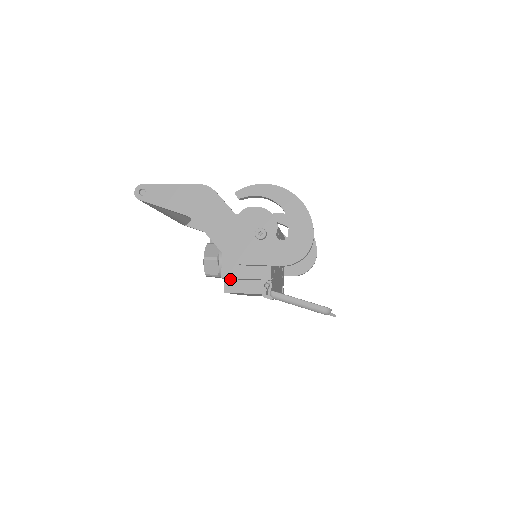
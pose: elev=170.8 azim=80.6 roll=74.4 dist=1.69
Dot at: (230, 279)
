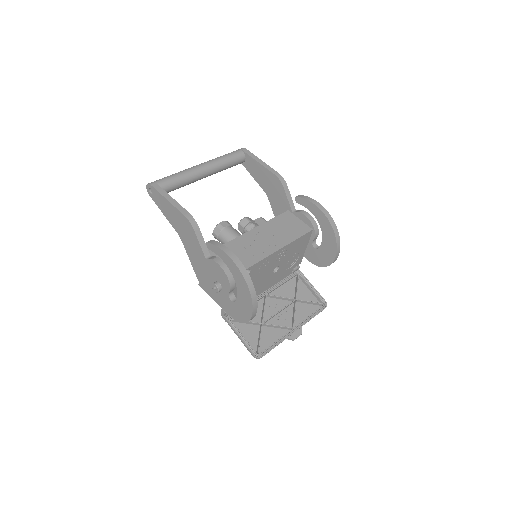
Dot at: occluded
